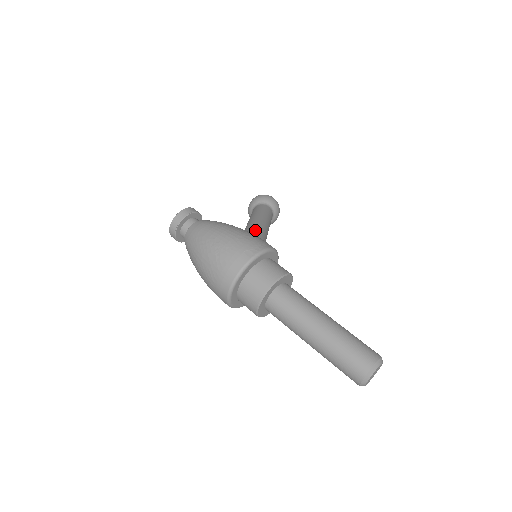
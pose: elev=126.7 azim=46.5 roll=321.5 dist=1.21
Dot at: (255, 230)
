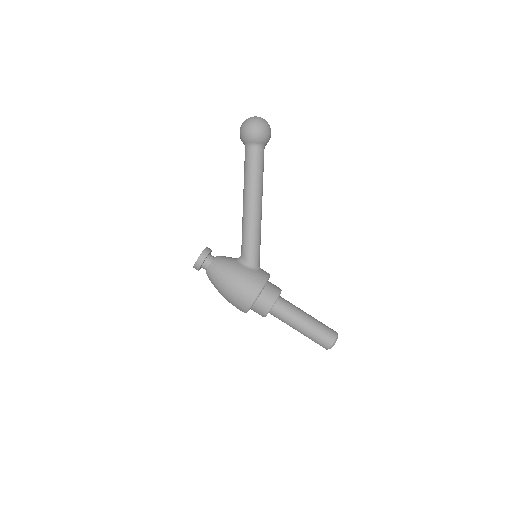
Dot at: (248, 232)
